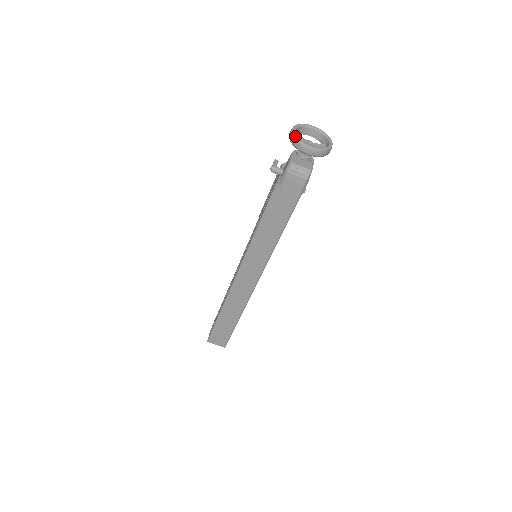
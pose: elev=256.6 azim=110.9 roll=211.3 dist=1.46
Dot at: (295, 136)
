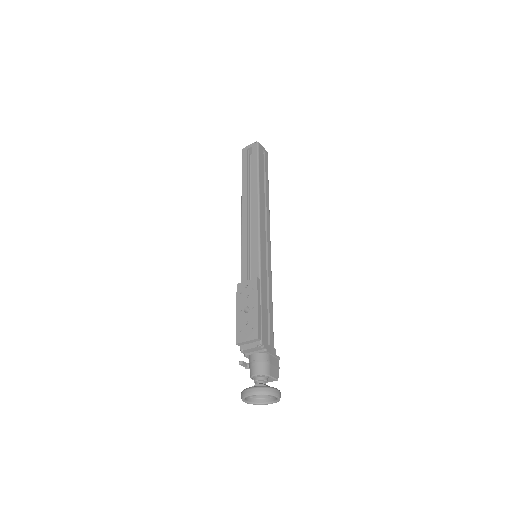
Dot at: occluded
